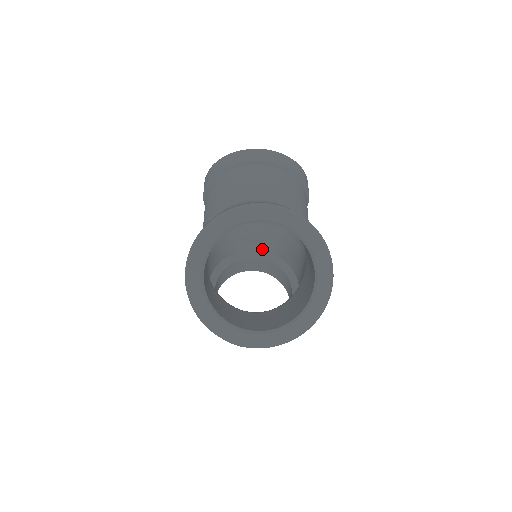
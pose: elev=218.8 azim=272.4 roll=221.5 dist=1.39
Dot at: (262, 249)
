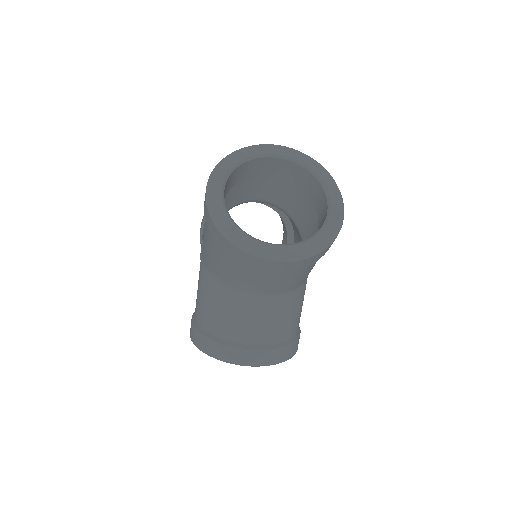
Dot at: occluded
